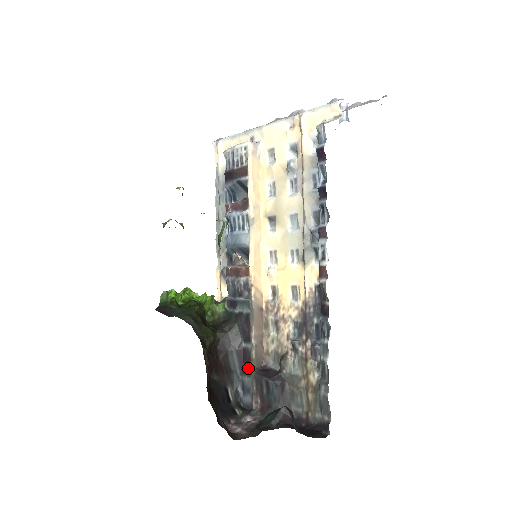
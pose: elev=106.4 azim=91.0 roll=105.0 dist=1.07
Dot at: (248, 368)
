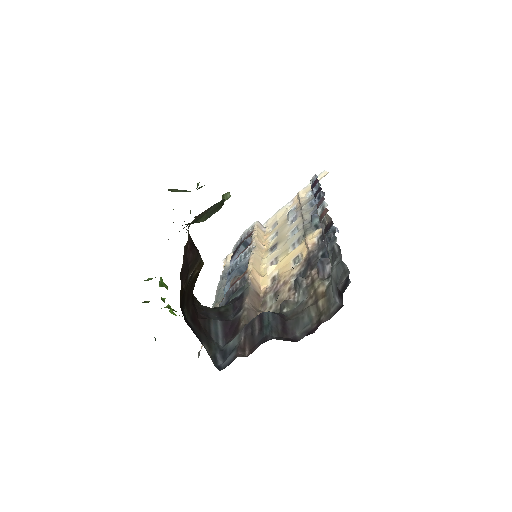
Dot at: (235, 332)
